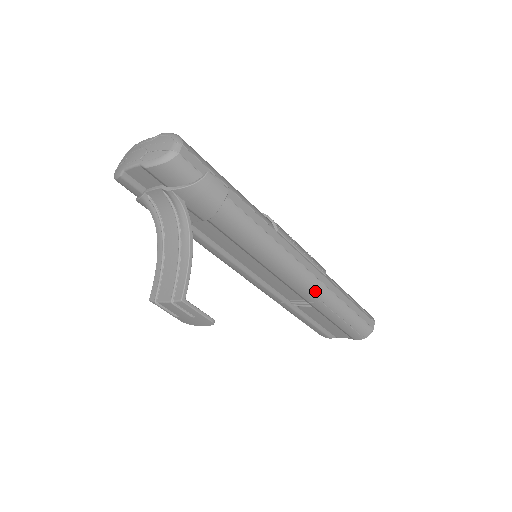
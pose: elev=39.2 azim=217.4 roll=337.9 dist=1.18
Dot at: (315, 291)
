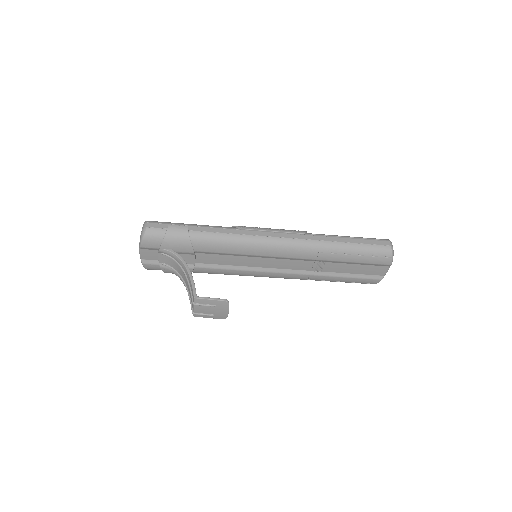
Dot at: (306, 248)
